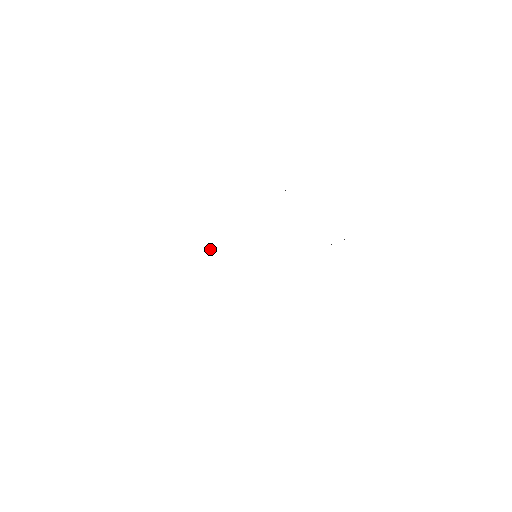
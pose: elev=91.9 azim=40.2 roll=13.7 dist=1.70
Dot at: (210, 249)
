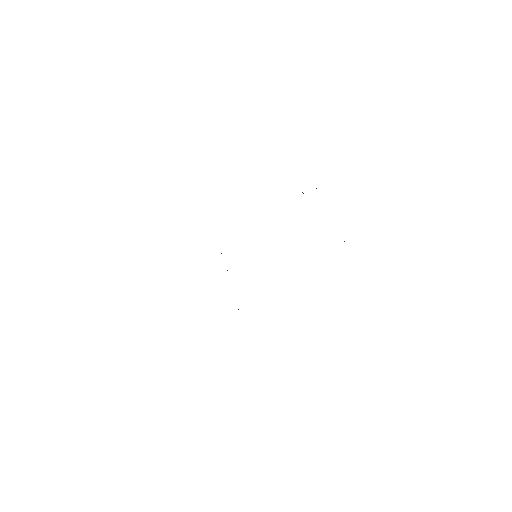
Dot at: occluded
